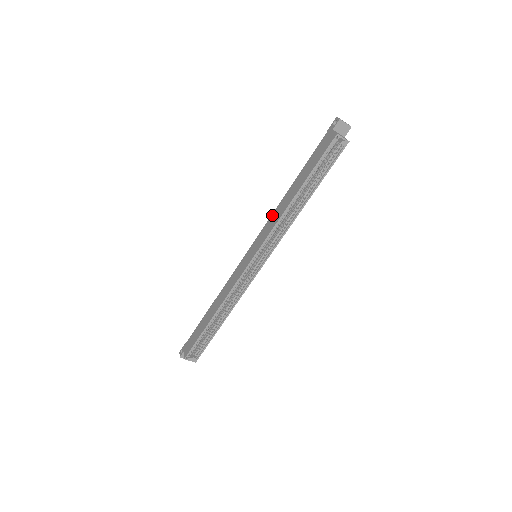
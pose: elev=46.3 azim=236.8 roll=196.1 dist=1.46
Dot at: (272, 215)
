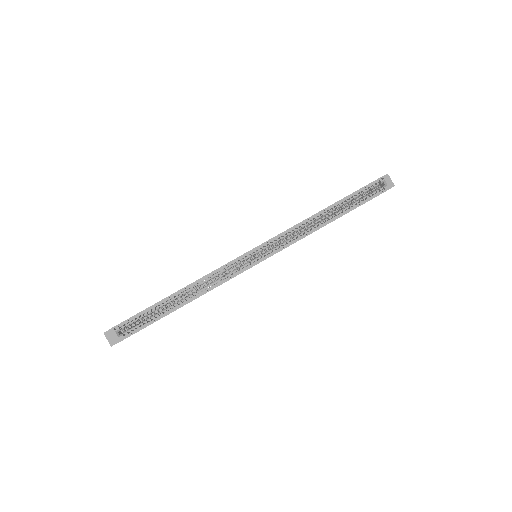
Dot at: occluded
